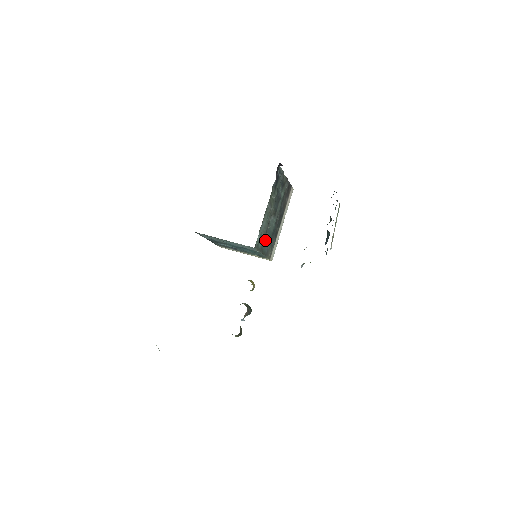
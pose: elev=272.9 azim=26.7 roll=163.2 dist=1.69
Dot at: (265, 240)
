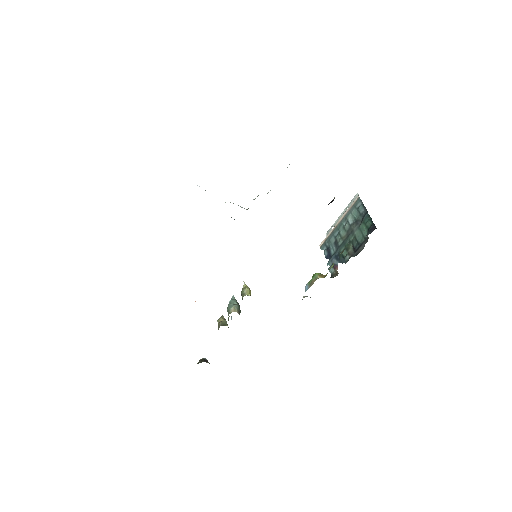
Dot at: occluded
